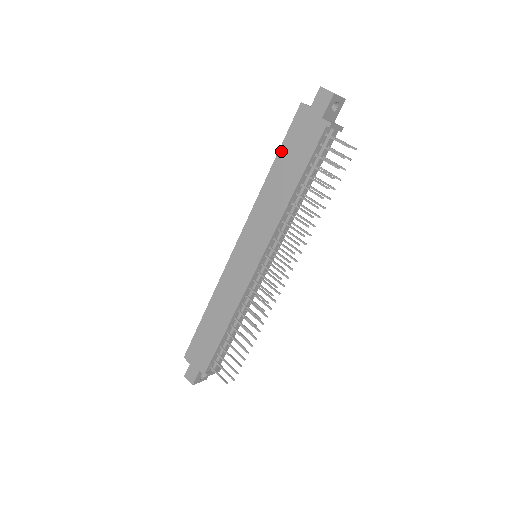
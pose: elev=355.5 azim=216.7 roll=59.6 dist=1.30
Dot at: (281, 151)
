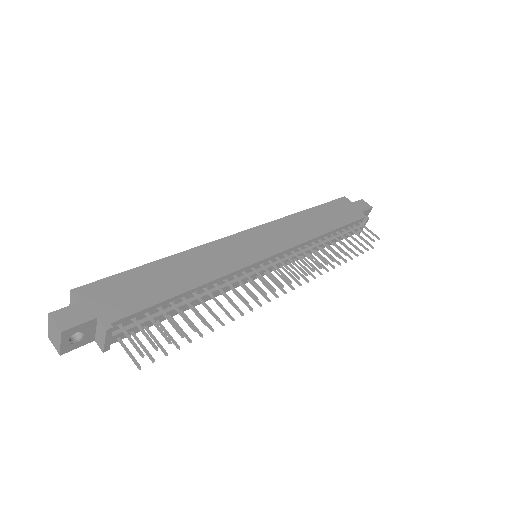
Dot at: (321, 206)
